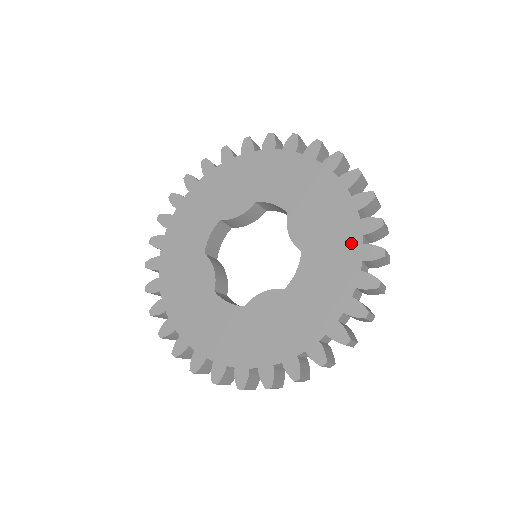
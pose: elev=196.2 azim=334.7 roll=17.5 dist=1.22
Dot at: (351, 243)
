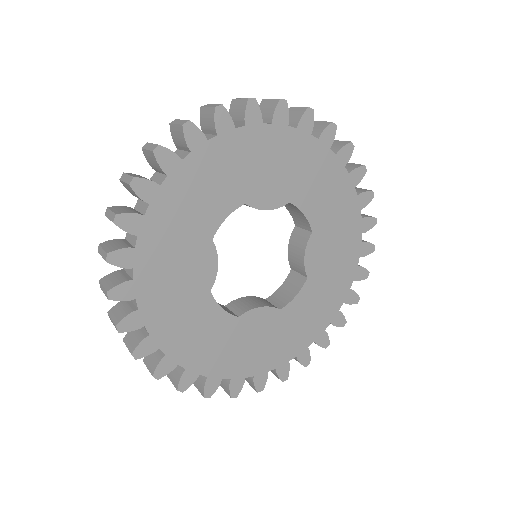
Dot at: (344, 285)
